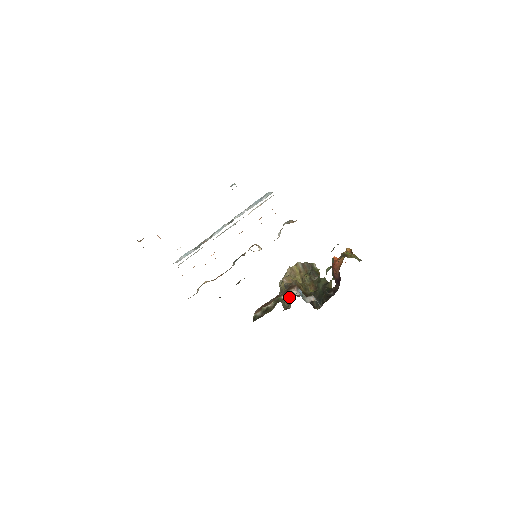
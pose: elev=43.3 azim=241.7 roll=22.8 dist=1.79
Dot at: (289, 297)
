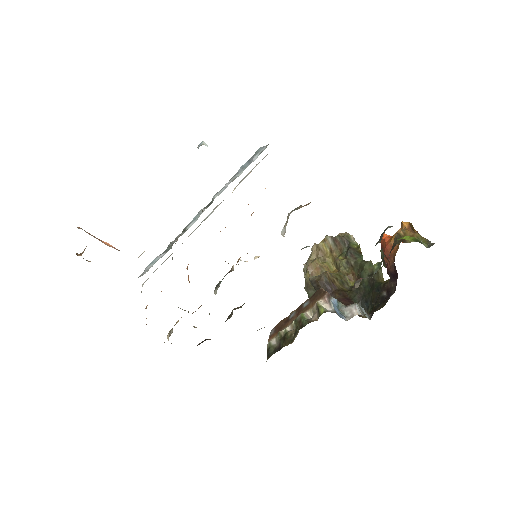
Dot at: (317, 316)
